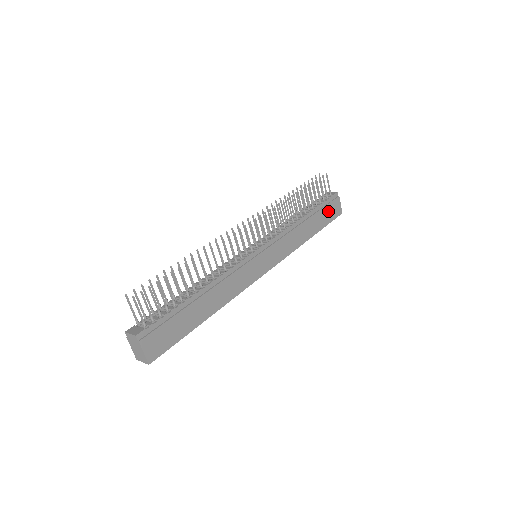
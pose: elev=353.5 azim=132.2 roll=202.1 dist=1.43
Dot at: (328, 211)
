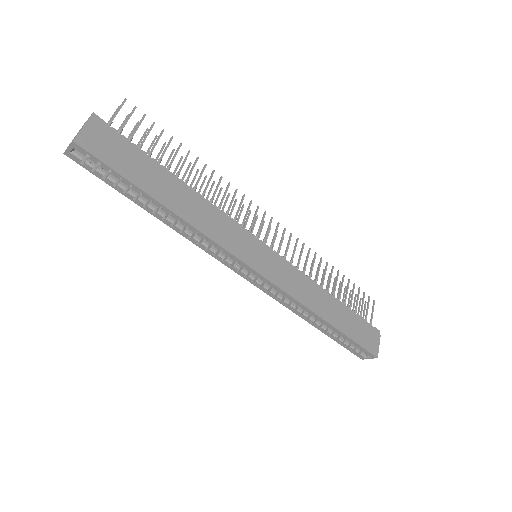
Dot at: (361, 330)
